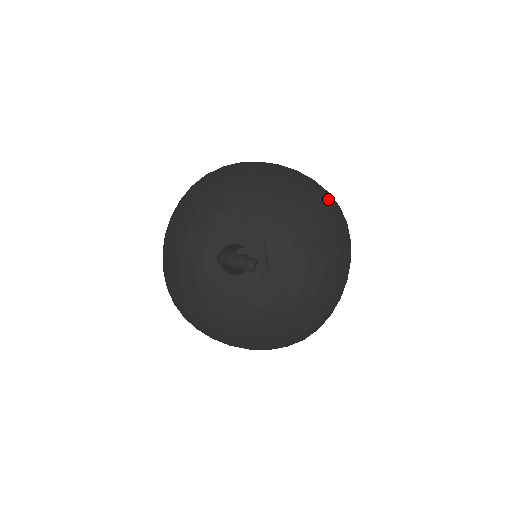
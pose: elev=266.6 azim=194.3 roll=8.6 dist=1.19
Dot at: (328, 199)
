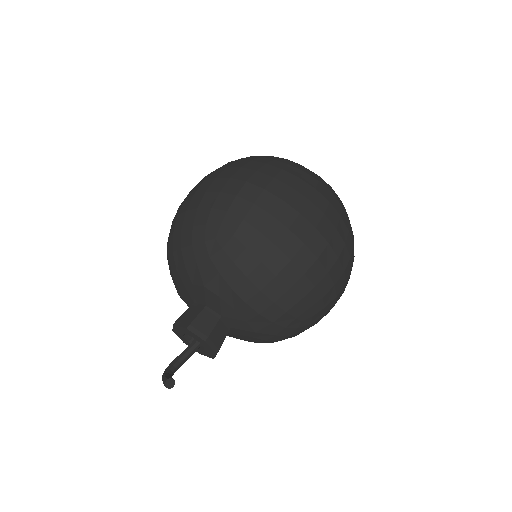
Dot at: (216, 213)
